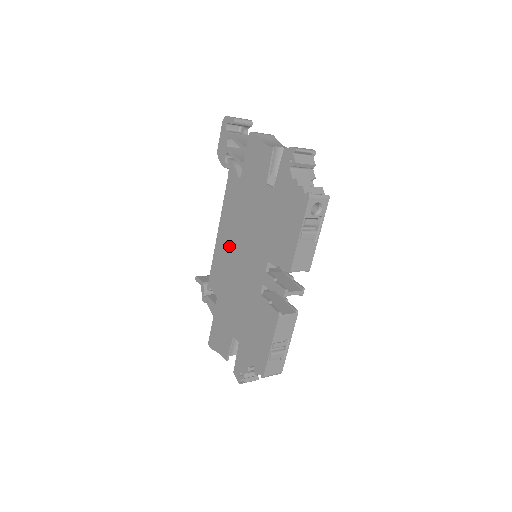
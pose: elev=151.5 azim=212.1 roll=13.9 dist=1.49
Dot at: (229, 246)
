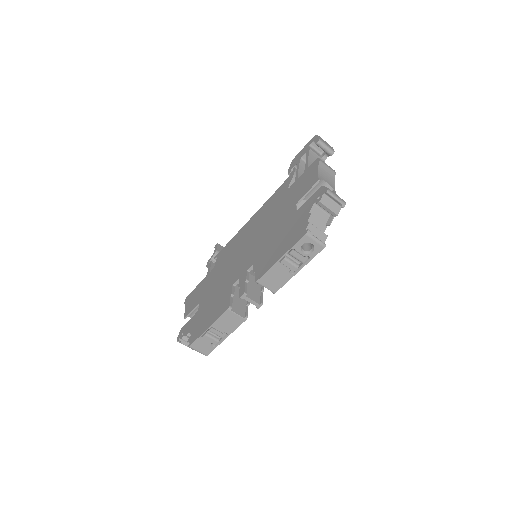
Dot at: (246, 235)
